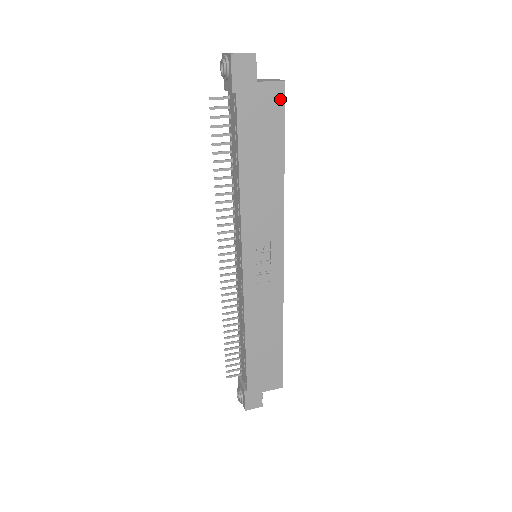
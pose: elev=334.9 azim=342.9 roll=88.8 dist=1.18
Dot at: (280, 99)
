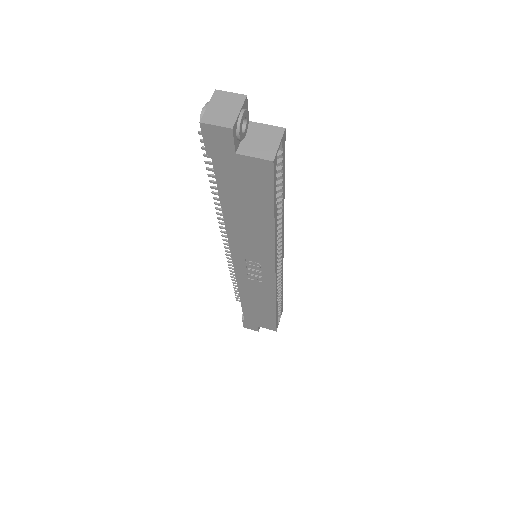
Dot at: (267, 174)
